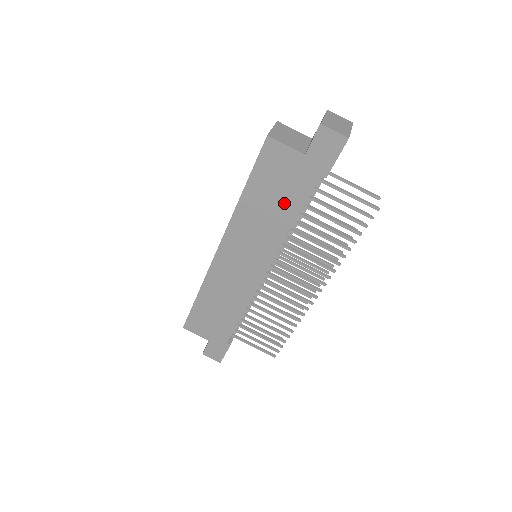
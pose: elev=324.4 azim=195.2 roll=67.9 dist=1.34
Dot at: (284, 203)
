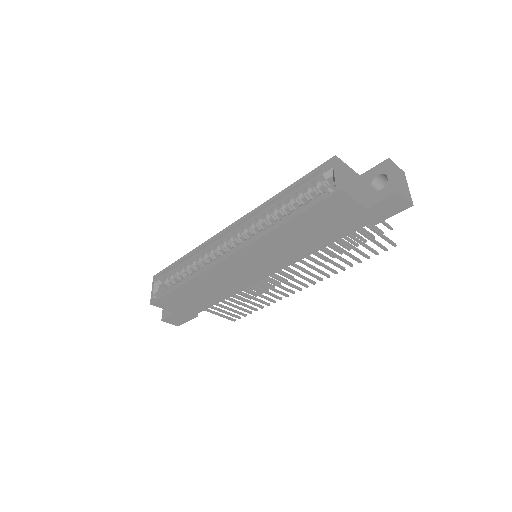
Dot at: (321, 236)
